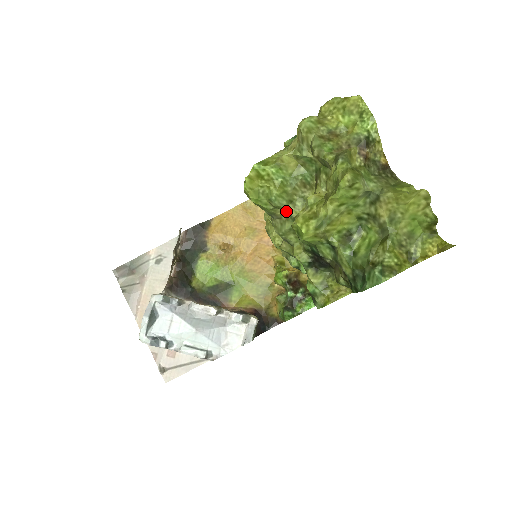
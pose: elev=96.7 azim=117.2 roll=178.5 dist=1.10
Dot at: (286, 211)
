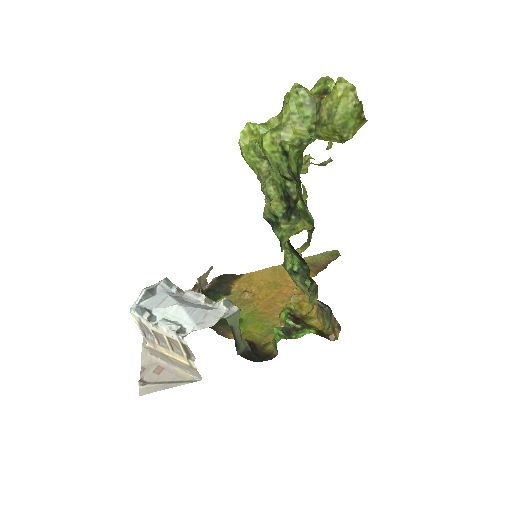
Dot at: occluded
